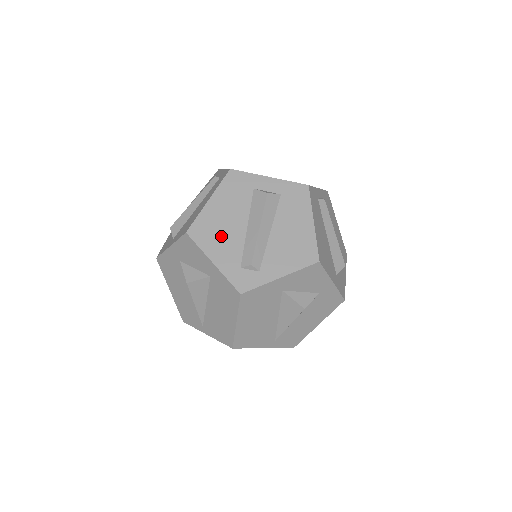
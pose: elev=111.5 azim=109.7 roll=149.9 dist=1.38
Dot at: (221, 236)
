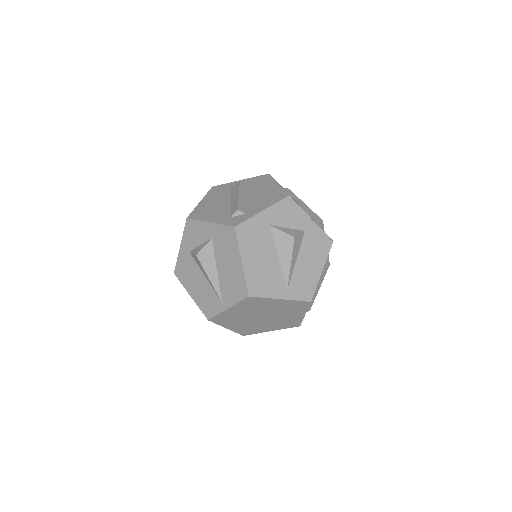
Dot at: (213, 211)
